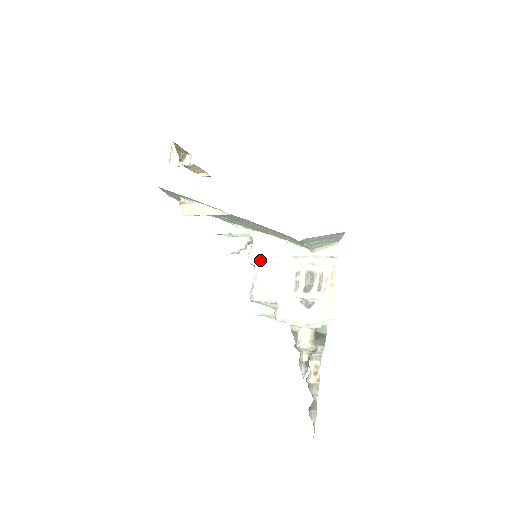
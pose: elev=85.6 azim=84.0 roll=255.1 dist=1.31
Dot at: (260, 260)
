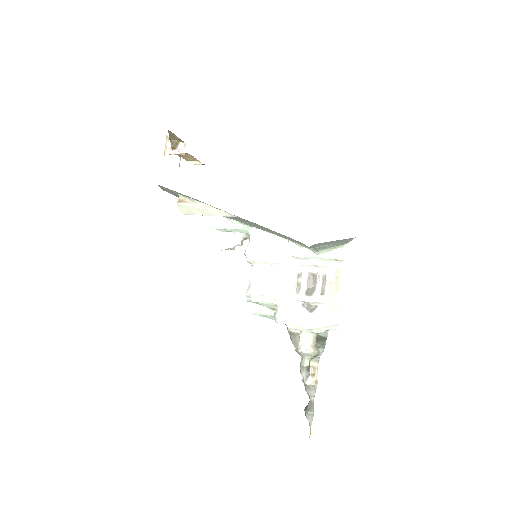
Dot at: (258, 259)
